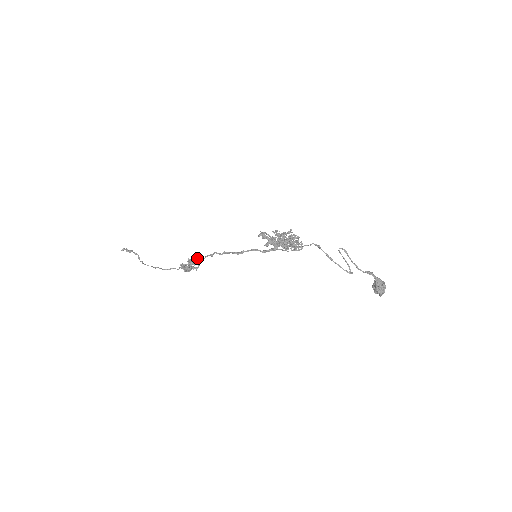
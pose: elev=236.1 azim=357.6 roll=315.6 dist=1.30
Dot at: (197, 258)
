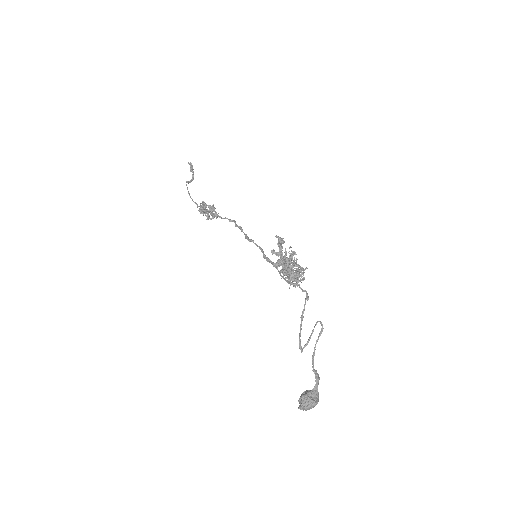
Dot at: occluded
